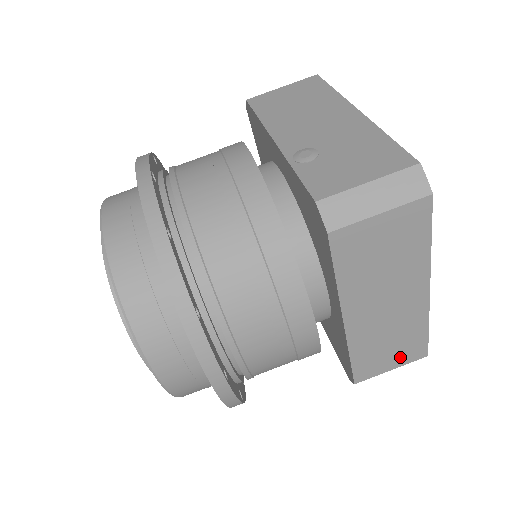
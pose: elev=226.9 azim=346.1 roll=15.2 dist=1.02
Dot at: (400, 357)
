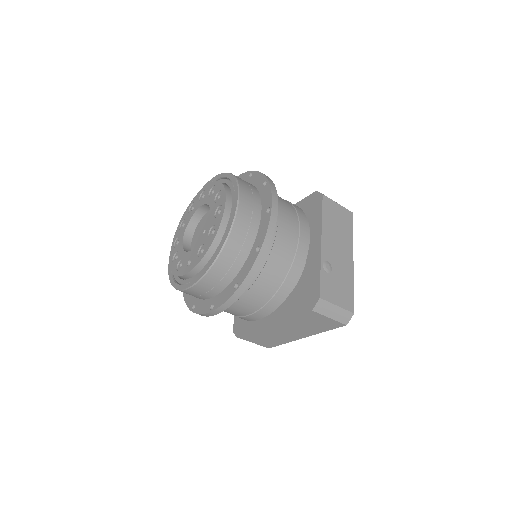
Dot at: (263, 342)
